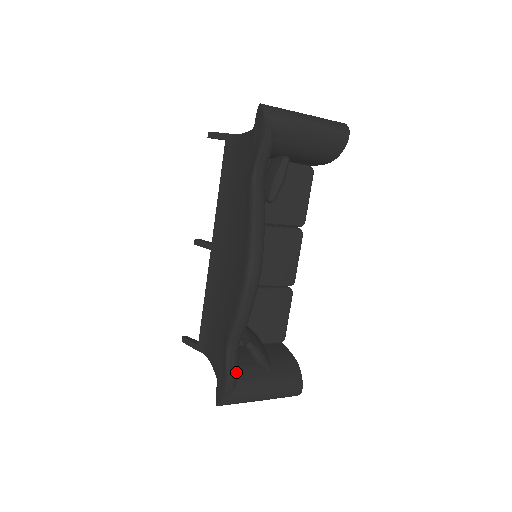
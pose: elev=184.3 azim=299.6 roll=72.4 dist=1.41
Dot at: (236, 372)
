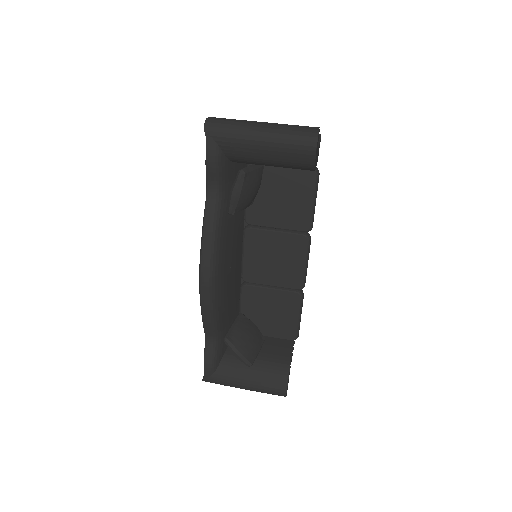
Dot at: (213, 359)
